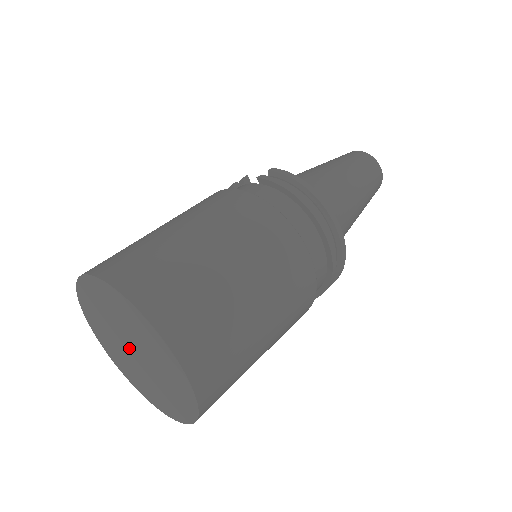
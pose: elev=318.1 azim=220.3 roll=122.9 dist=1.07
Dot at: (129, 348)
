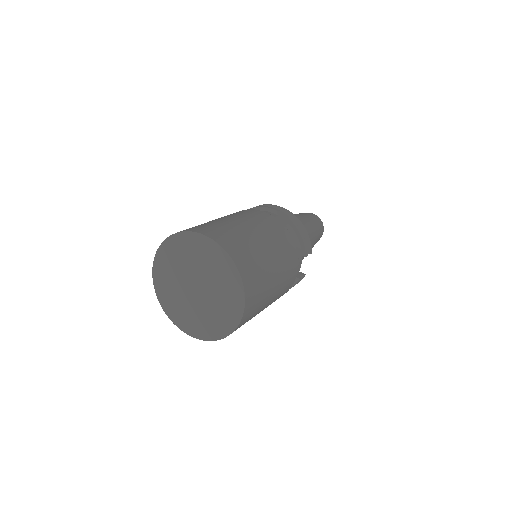
Dot at: (193, 289)
